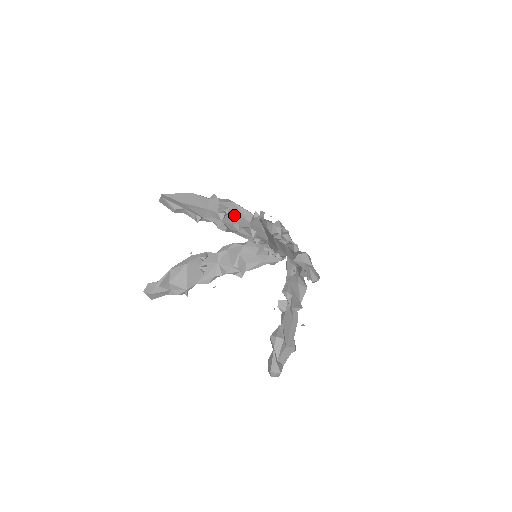
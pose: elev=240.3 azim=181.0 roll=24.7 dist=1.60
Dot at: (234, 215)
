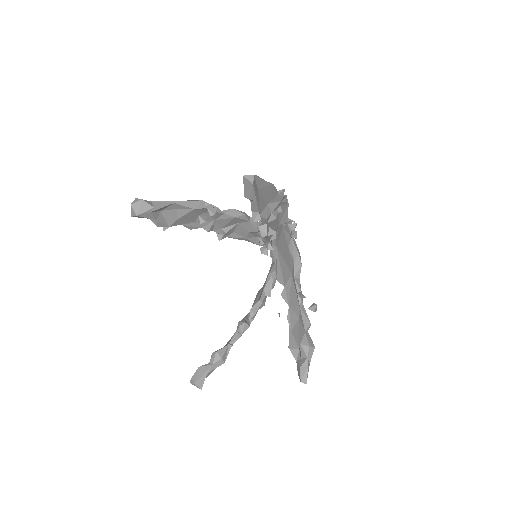
Dot at: (277, 215)
